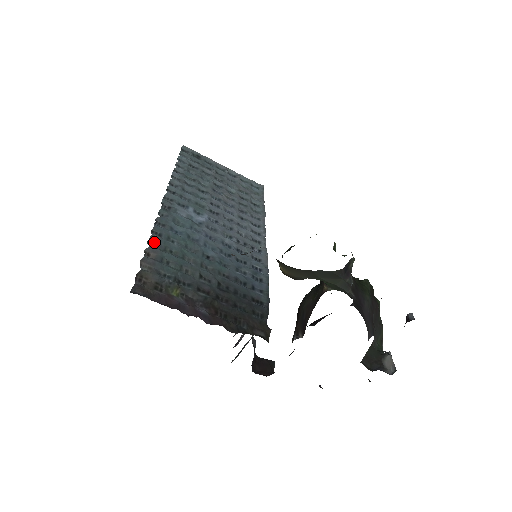
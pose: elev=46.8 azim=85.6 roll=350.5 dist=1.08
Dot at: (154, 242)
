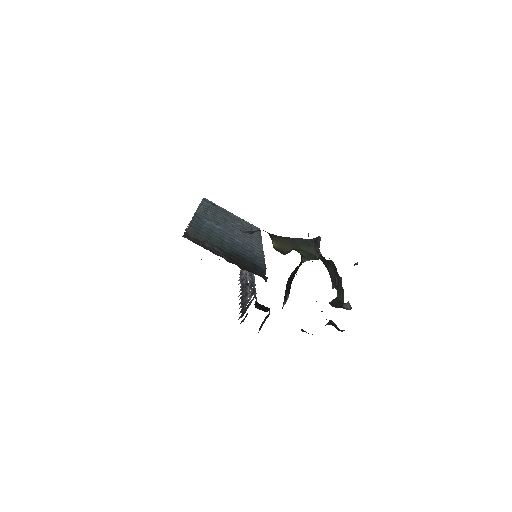
Dot at: (192, 226)
